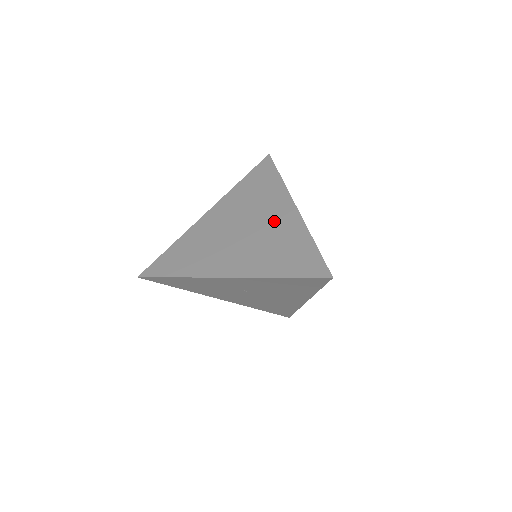
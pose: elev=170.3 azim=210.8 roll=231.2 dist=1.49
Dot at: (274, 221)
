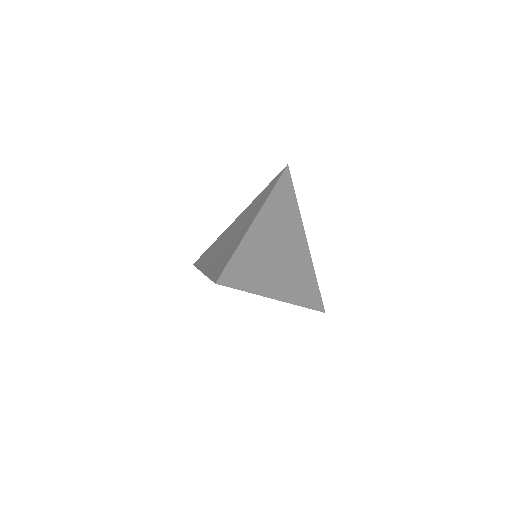
Dot at: (241, 230)
